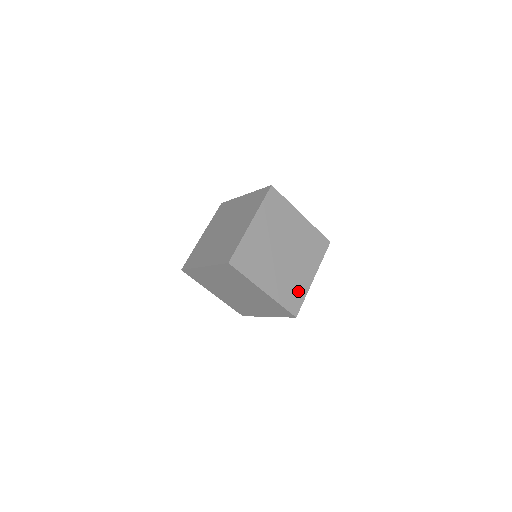
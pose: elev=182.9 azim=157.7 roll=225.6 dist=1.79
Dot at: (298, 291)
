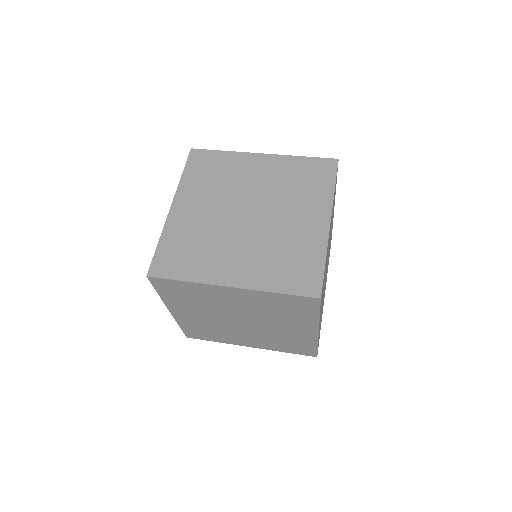
Dot at: occluded
